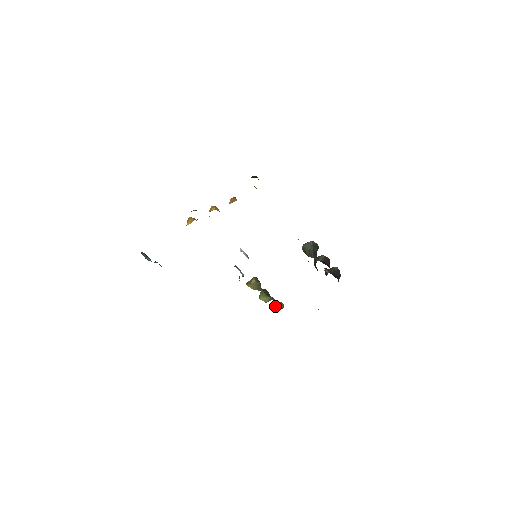
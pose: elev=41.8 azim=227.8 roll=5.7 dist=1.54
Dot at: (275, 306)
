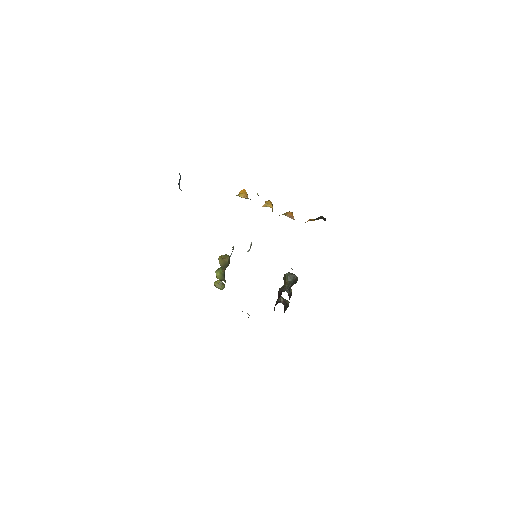
Dot at: (218, 283)
